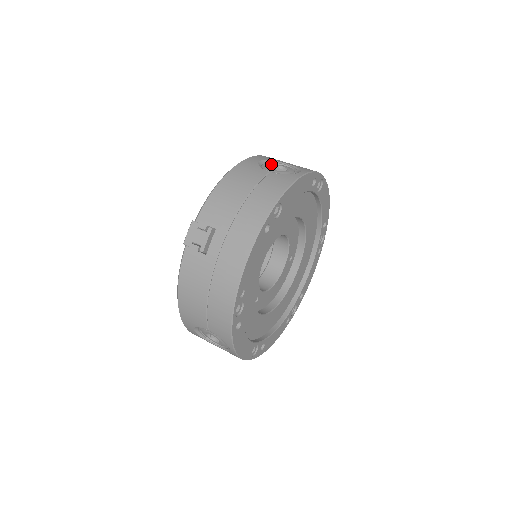
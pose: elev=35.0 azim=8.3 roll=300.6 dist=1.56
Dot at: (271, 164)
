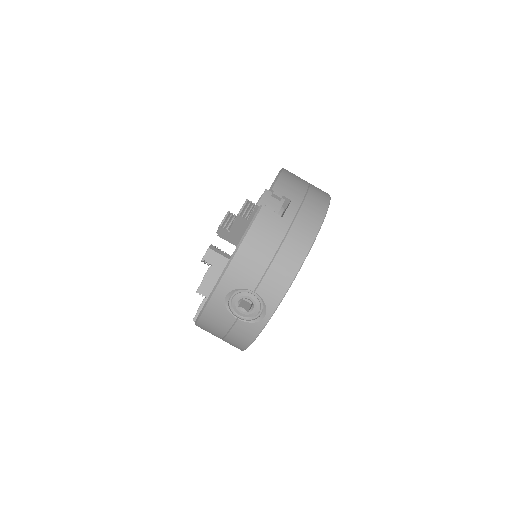
Dot at: occluded
